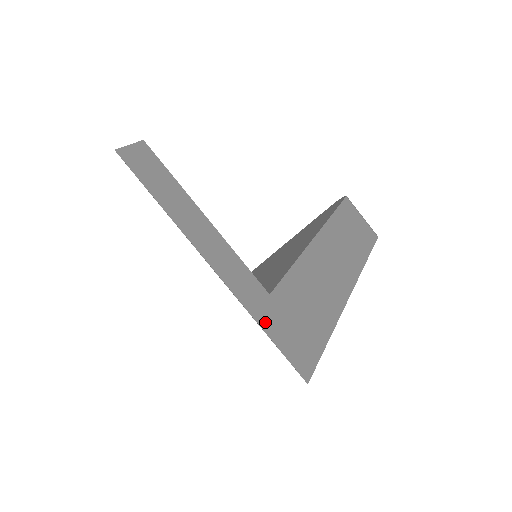
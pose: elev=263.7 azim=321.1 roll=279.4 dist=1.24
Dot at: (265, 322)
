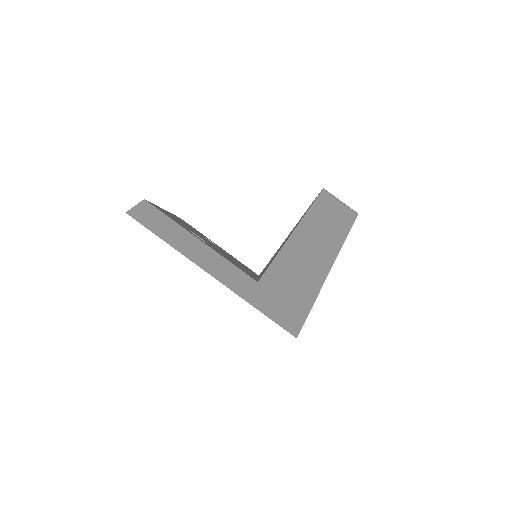
Dot at: (256, 302)
